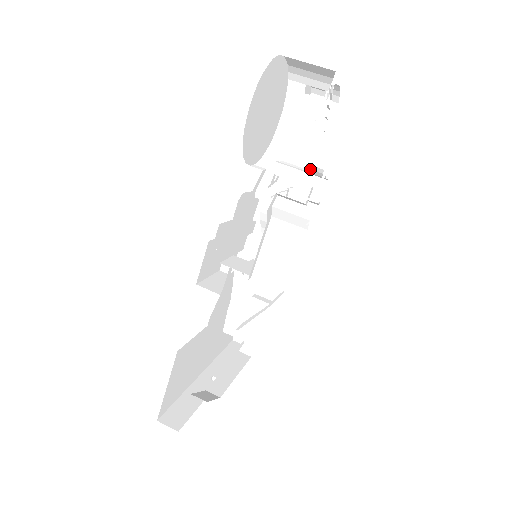
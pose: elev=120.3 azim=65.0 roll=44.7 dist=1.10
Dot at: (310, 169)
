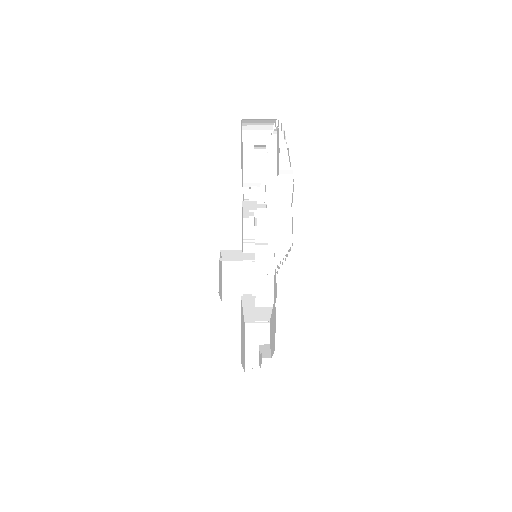
Dot at: (282, 166)
